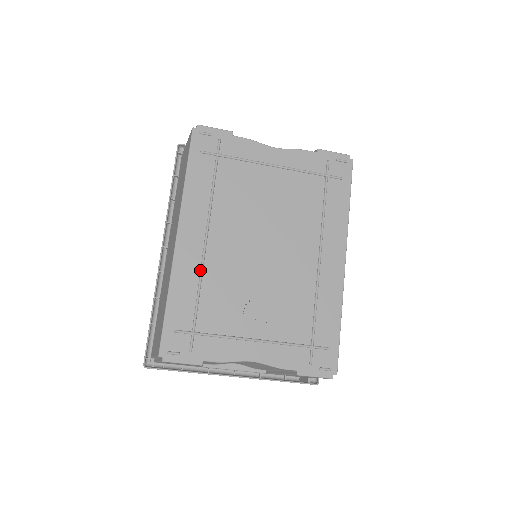
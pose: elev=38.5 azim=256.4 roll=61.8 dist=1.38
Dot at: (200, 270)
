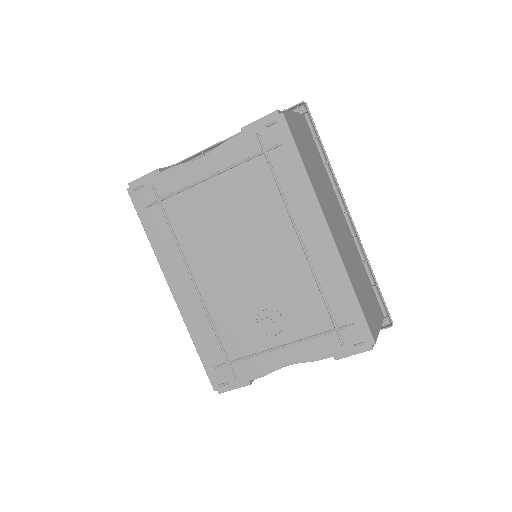
Dot at: (204, 310)
